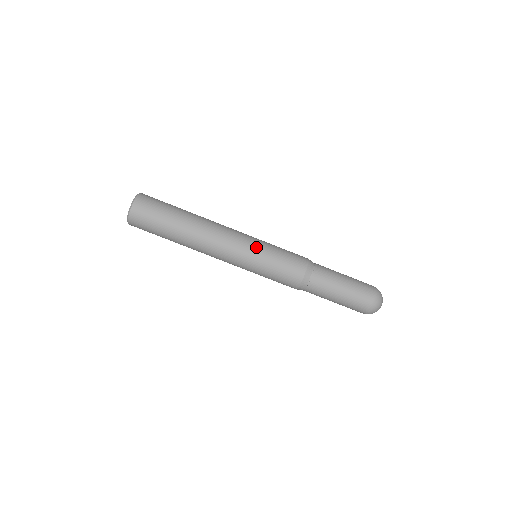
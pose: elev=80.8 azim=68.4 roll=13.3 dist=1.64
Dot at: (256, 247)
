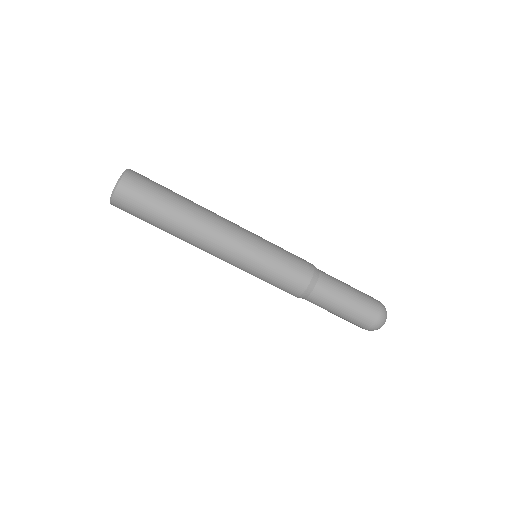
Dot at: (260, 244)
